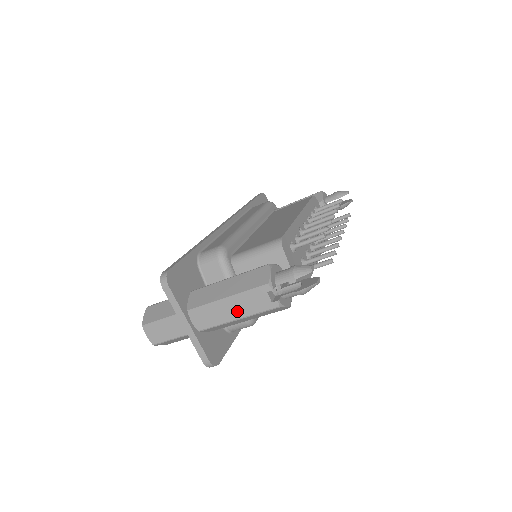
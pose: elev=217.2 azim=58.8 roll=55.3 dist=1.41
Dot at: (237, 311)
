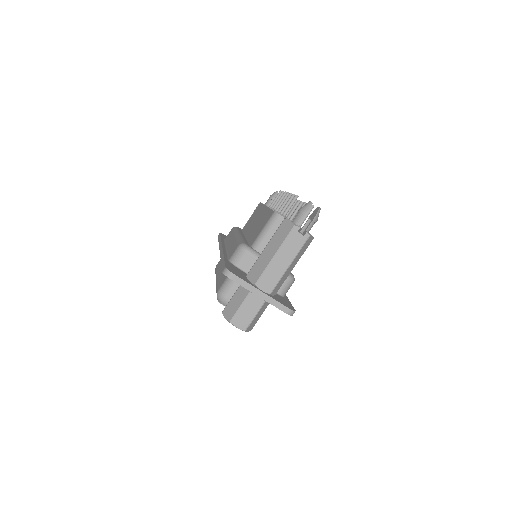
Dot at: (286, 259)
